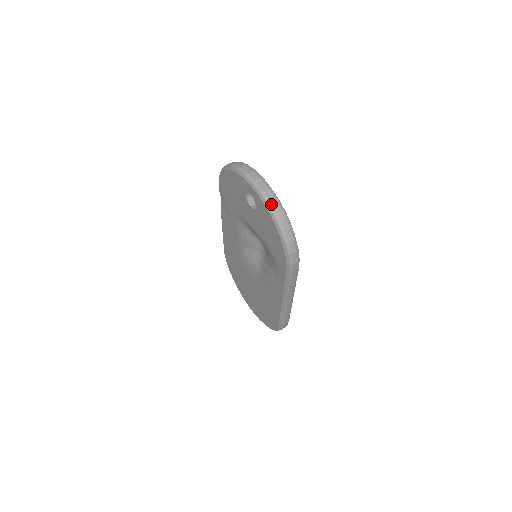
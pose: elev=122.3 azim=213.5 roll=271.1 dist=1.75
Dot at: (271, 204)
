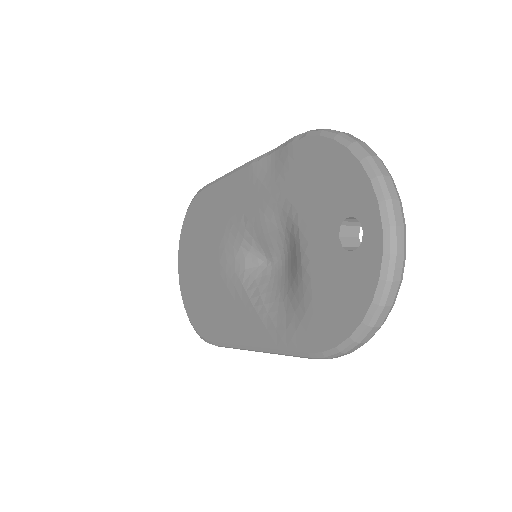
Dot at: (391, 283)
